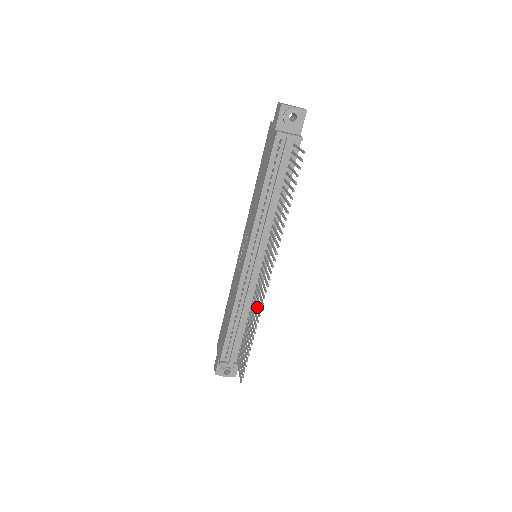
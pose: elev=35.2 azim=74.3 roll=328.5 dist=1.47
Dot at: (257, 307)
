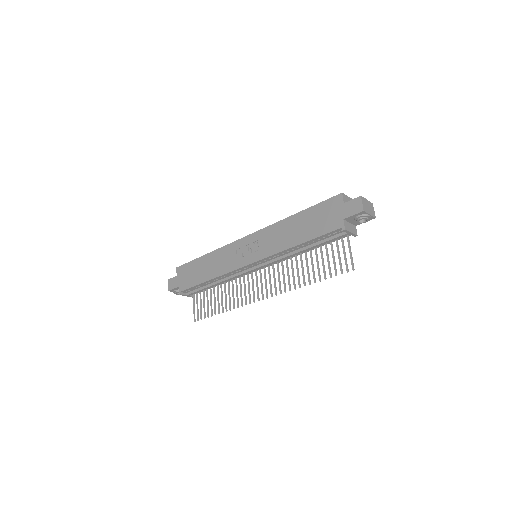
Dot at: occluded
